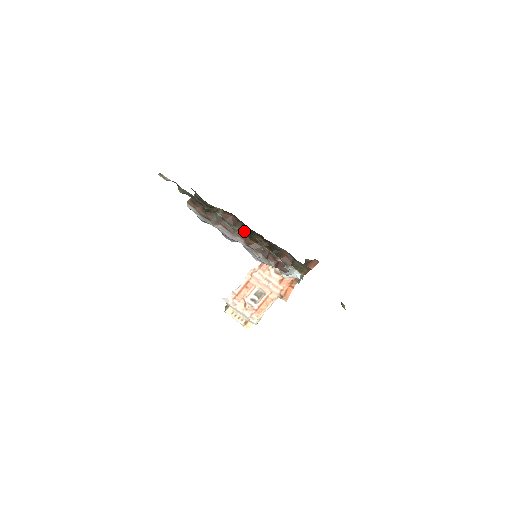
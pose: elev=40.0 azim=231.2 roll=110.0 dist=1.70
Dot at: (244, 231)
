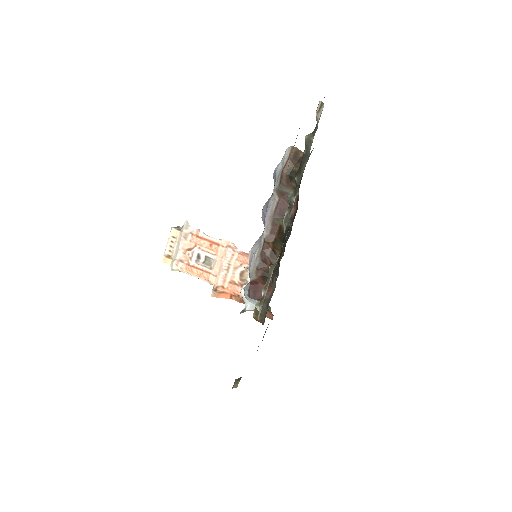
Dot at: (281, 230)
